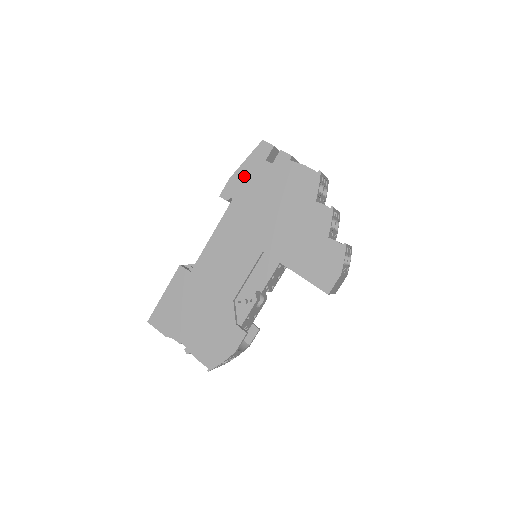
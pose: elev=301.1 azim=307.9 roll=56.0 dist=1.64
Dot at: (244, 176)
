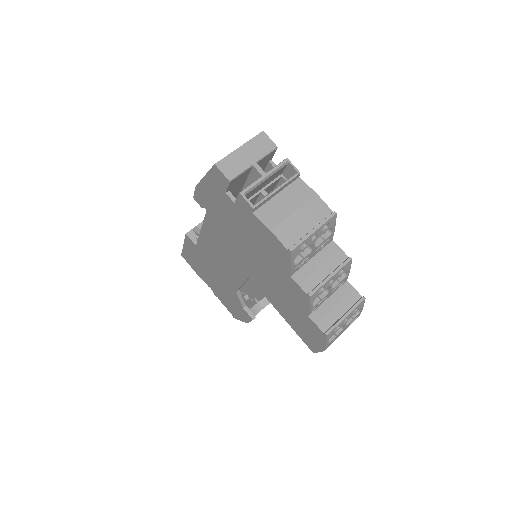
Dot at: (209, 195)
